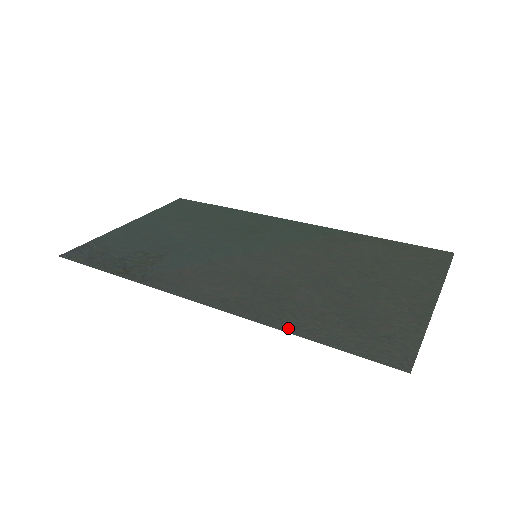
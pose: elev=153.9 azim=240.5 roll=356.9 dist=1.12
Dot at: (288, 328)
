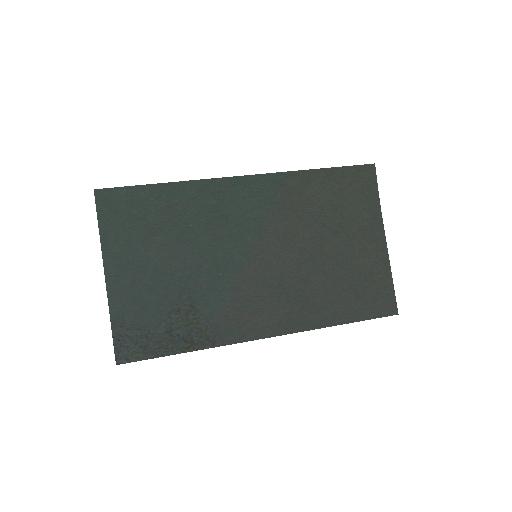
Dot at: (331, 323)
